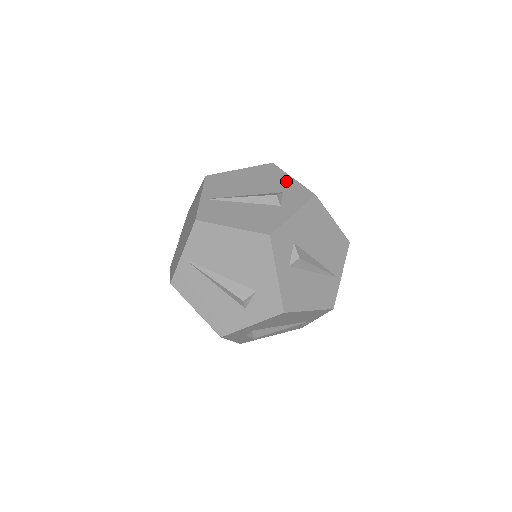
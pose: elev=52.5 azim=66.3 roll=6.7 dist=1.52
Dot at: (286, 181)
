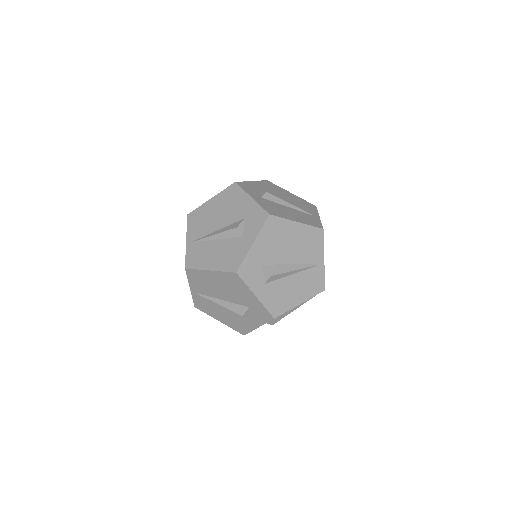
Dot at: occluded
